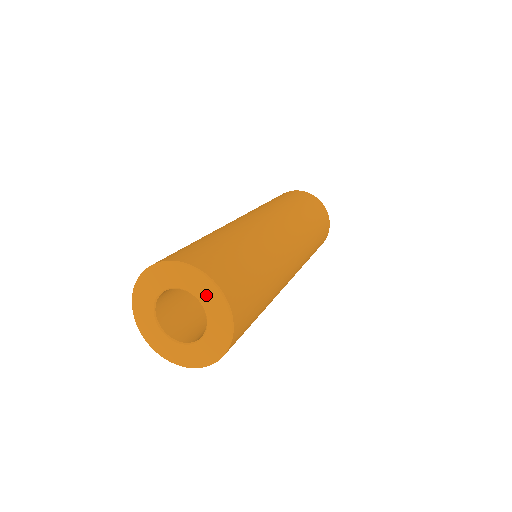
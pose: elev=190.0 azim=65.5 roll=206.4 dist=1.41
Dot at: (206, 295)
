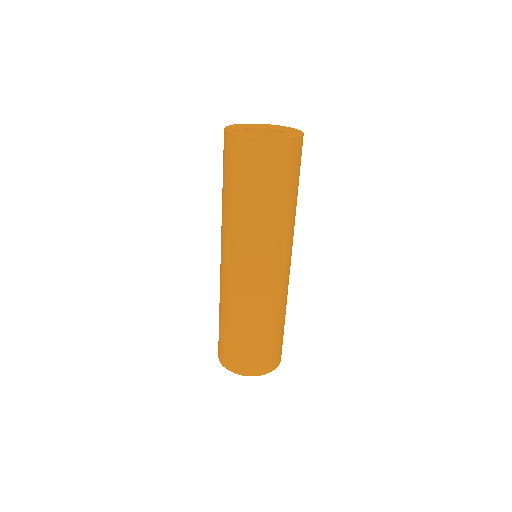
Dot at: occluded
